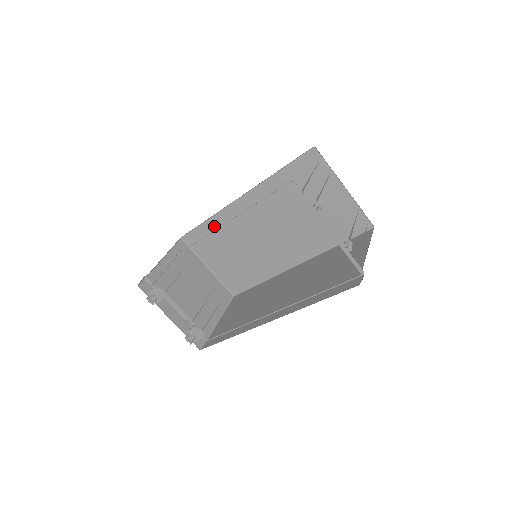
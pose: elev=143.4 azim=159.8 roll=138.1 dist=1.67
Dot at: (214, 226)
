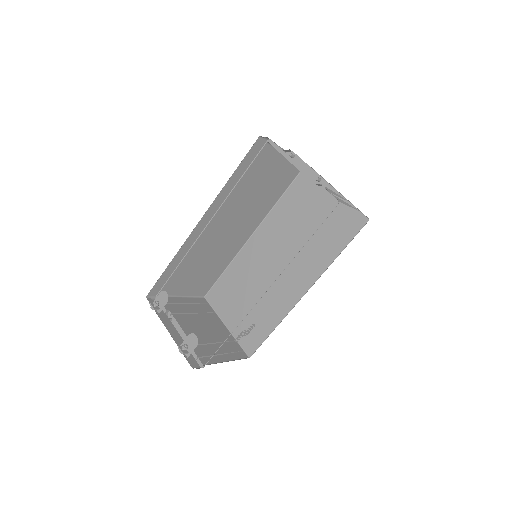
Dot at: (232, 273)
